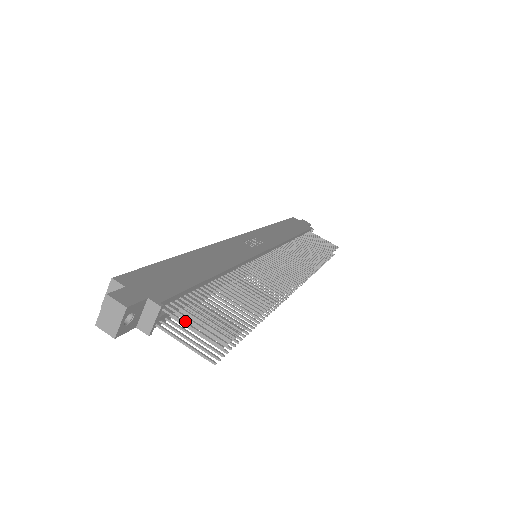
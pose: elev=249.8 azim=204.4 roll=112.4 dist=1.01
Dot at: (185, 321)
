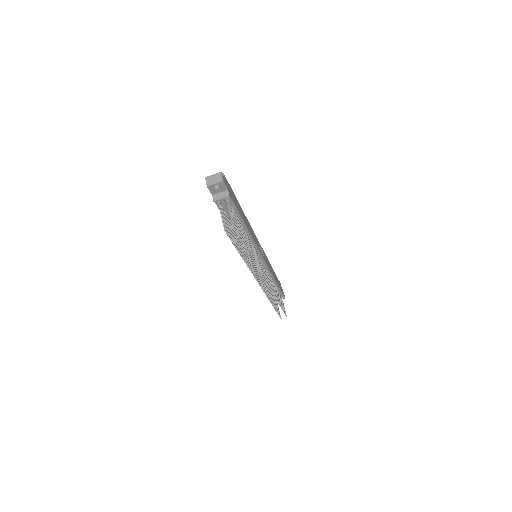
Dot at: (230, 209)
